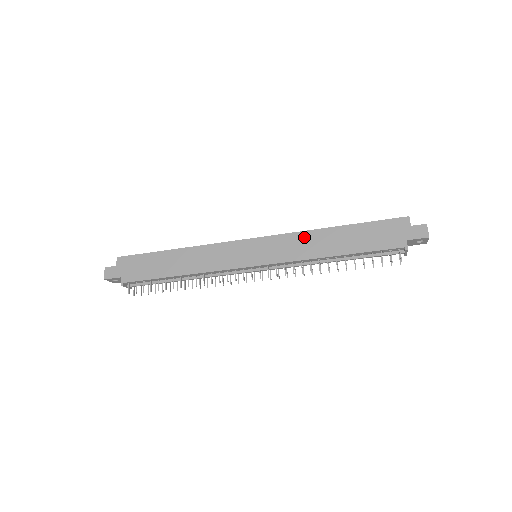
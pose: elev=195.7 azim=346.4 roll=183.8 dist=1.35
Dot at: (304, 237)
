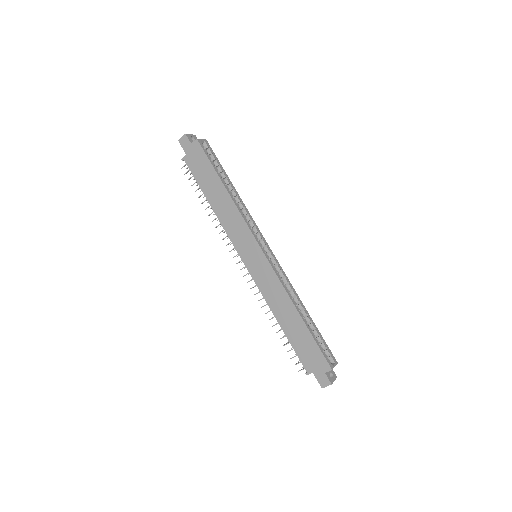
Dot at: (281, 293)
